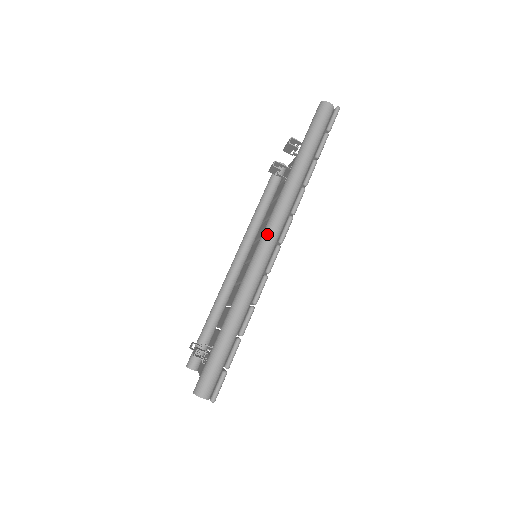
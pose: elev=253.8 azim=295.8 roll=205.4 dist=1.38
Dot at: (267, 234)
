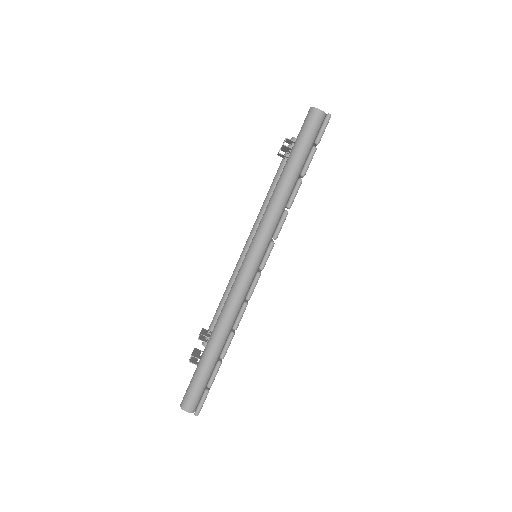
Dot at: (247, 260)
